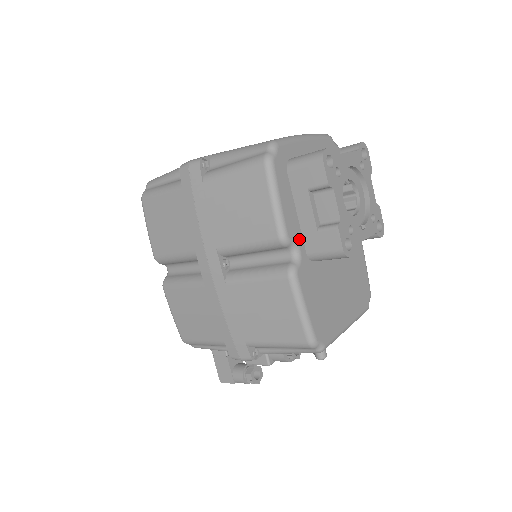
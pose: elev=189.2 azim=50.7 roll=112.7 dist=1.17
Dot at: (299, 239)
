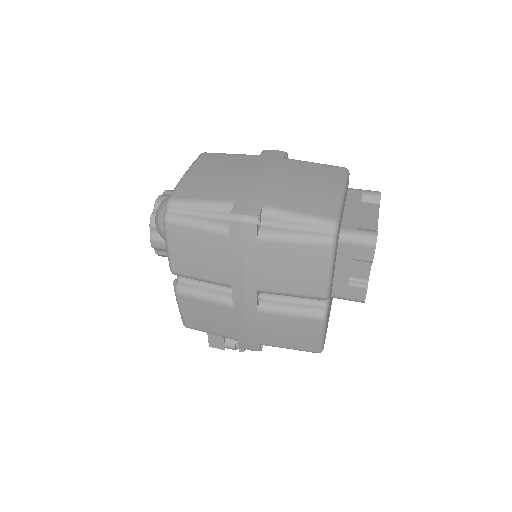
Dot at: (331, 288)
